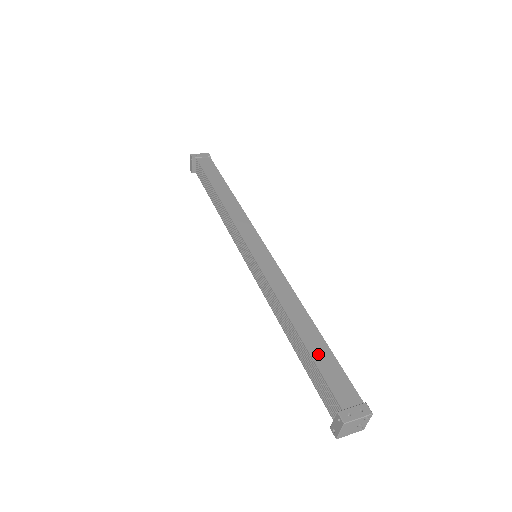
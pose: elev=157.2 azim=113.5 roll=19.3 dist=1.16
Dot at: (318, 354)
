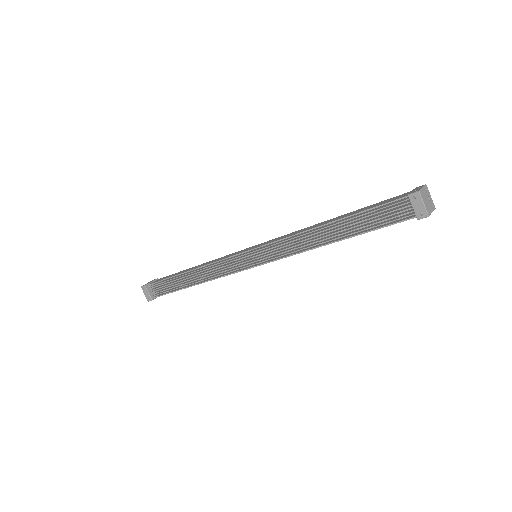
Dot at: (359, 211)
